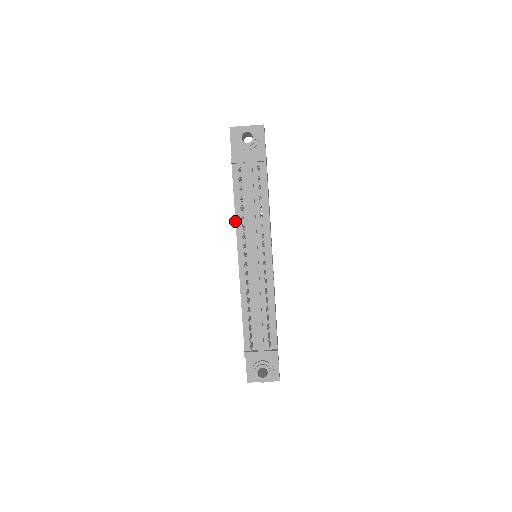
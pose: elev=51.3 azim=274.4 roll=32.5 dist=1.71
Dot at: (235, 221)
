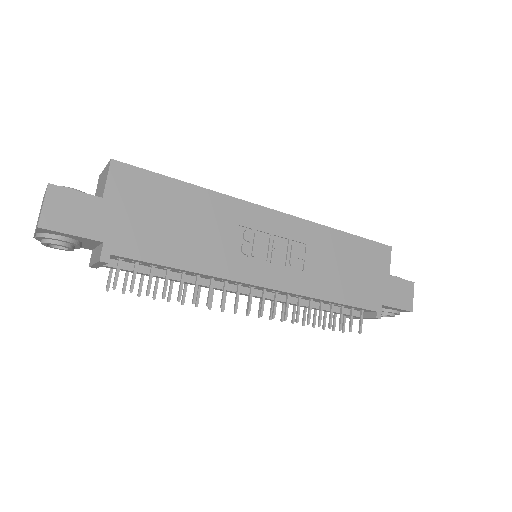
Dot at: occluded
